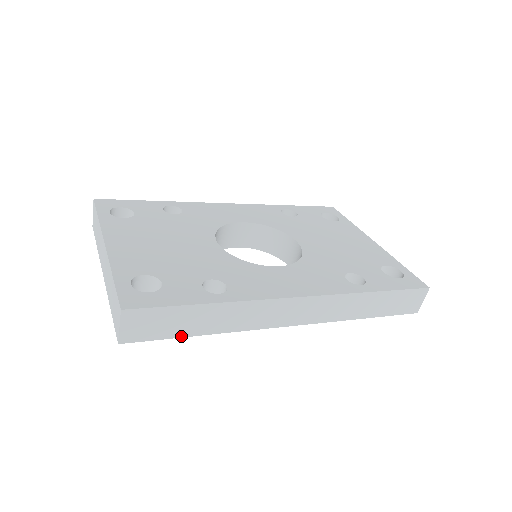
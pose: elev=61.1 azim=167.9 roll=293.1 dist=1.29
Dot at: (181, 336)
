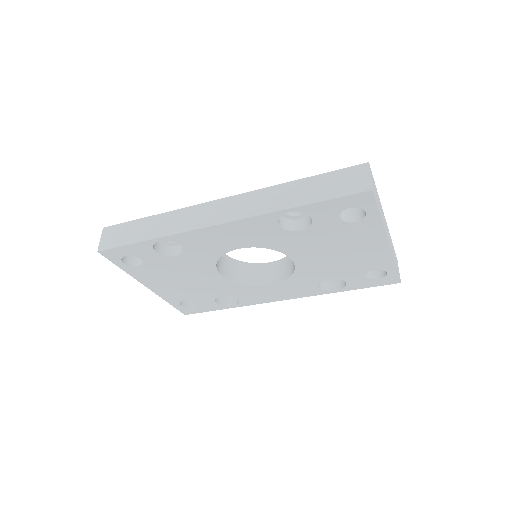
Dot at: (133, 243)
